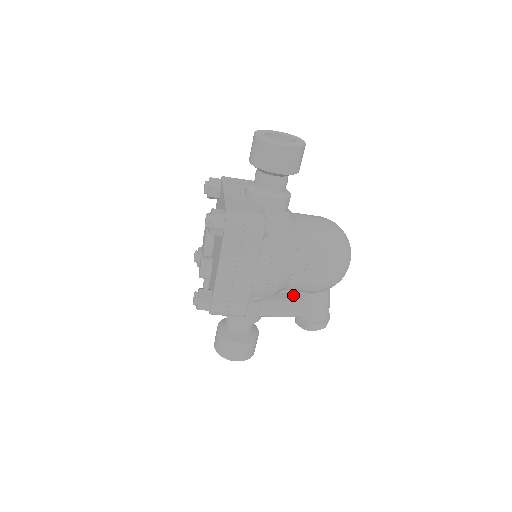
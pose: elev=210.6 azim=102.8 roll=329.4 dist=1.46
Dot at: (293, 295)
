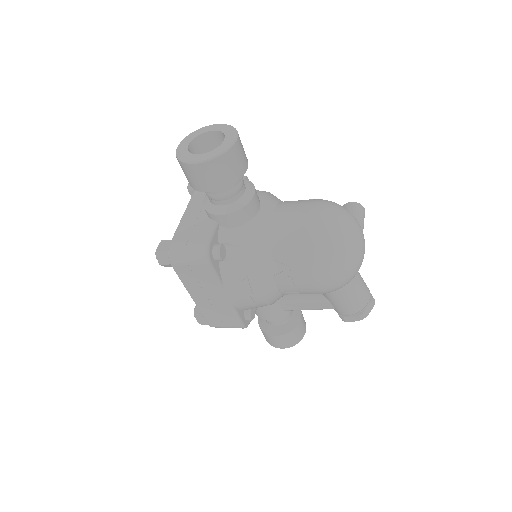
Dot at: occluded
